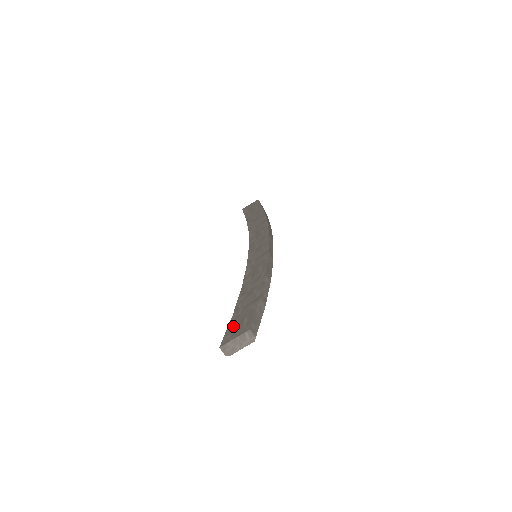
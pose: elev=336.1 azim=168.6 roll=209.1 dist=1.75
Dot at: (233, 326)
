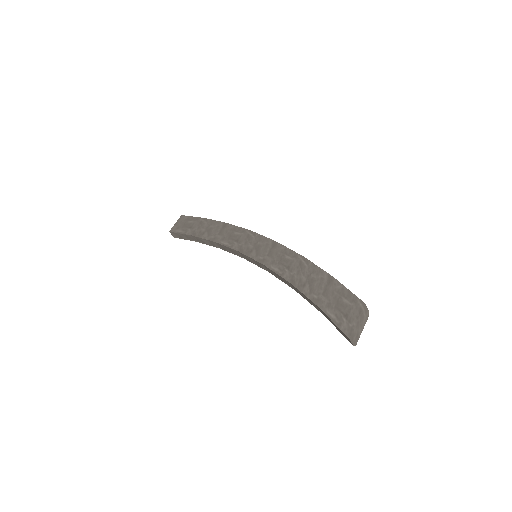
Dot at: (337, 314)
